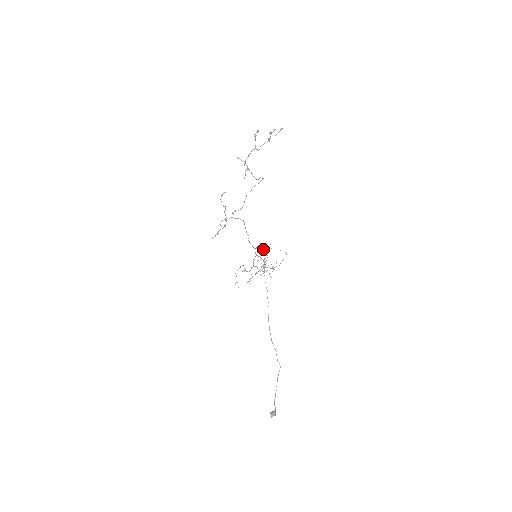
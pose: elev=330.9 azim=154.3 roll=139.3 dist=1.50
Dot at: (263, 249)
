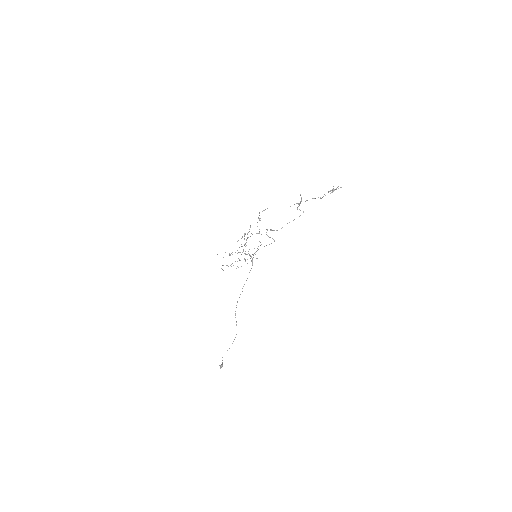
Dot at: (244, 234)
